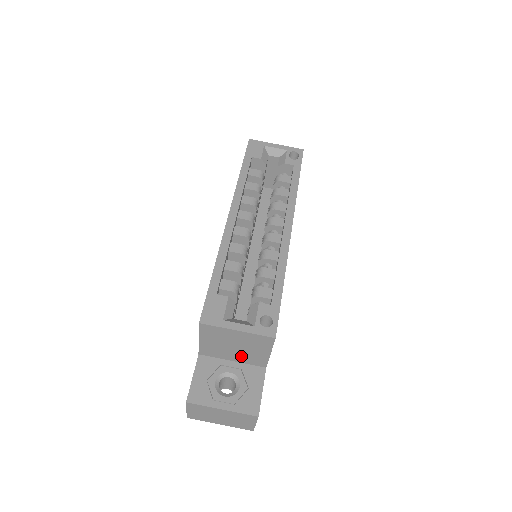
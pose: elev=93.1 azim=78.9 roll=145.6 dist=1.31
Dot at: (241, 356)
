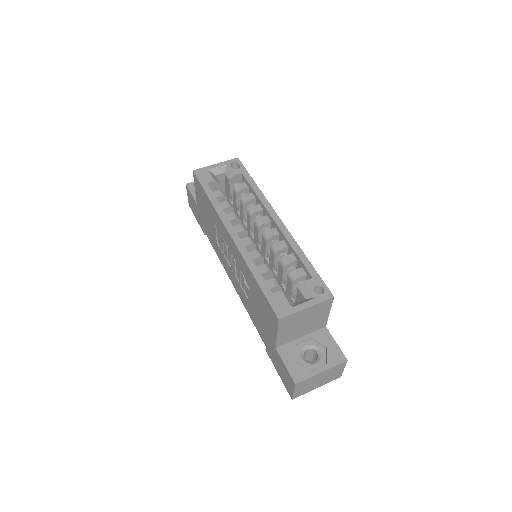
Dot at: (308, 328)
